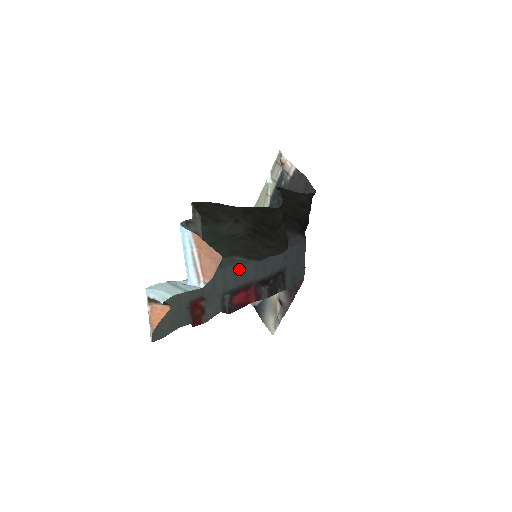
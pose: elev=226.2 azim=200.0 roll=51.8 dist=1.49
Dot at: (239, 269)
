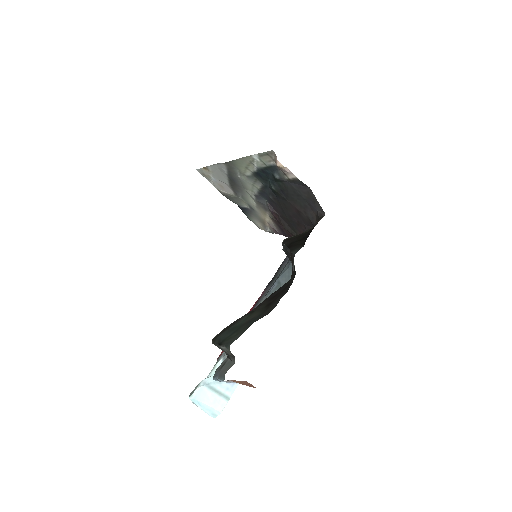
Dot at: occluded
